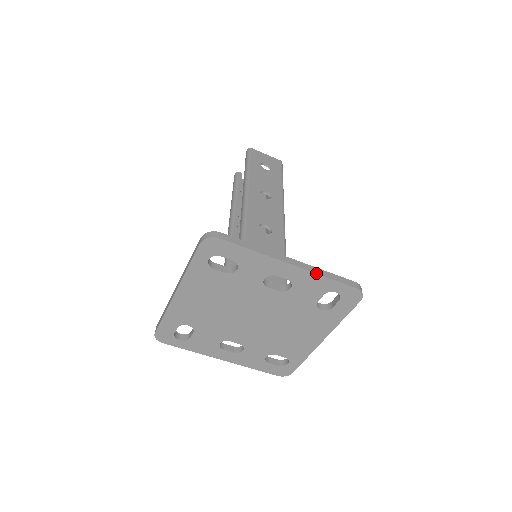
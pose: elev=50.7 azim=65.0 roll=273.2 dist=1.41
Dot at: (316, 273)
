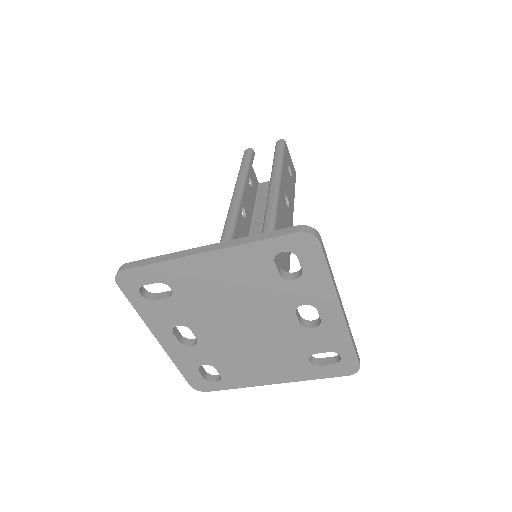
Dot at: (350, 332)
